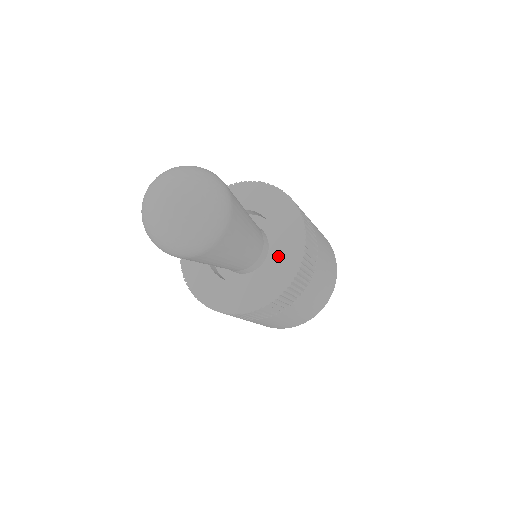
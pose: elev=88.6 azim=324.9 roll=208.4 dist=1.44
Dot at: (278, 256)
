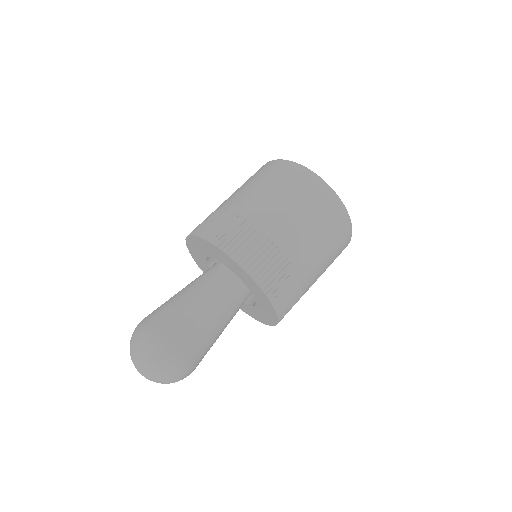
Dot at: (250, 288)
